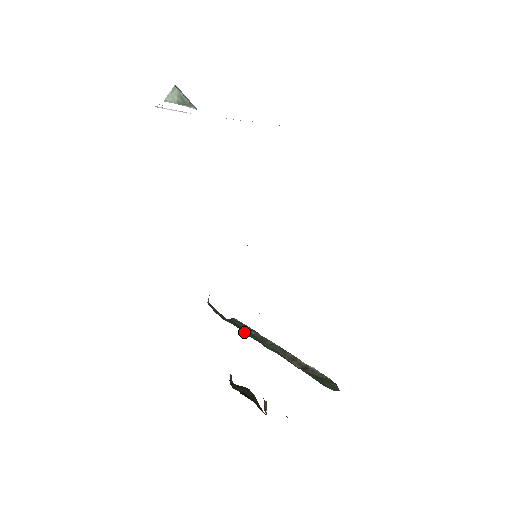
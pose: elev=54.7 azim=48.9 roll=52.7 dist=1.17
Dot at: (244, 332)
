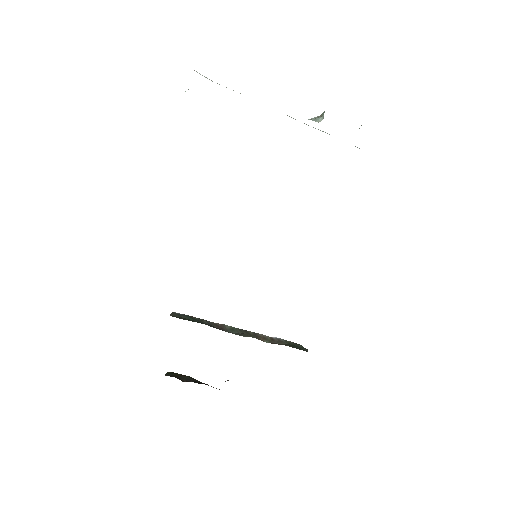
Dot at: occluded
